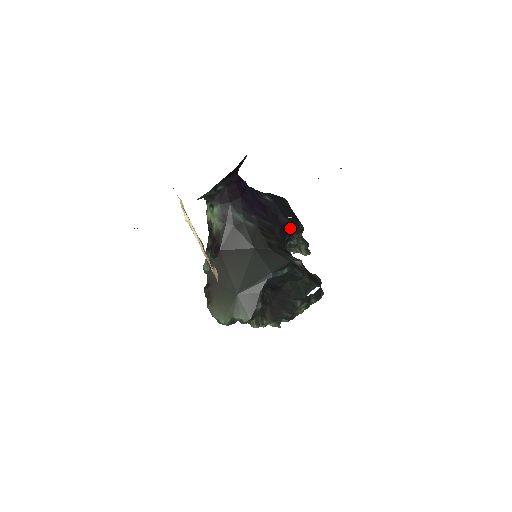
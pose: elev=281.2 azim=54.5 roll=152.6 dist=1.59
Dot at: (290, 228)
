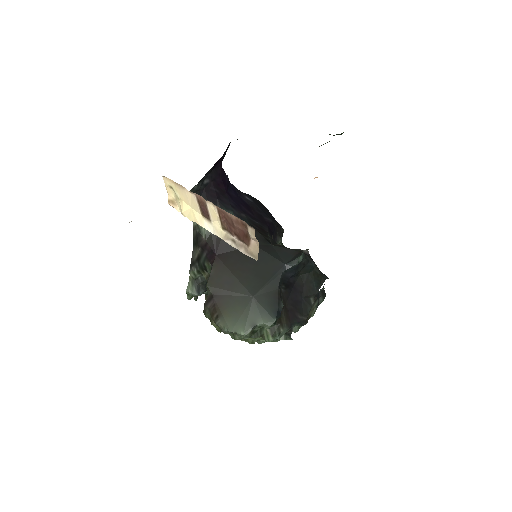
Dot at: (274, 230)
